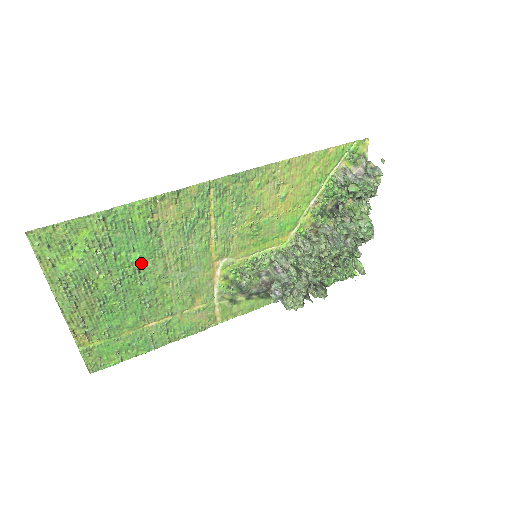
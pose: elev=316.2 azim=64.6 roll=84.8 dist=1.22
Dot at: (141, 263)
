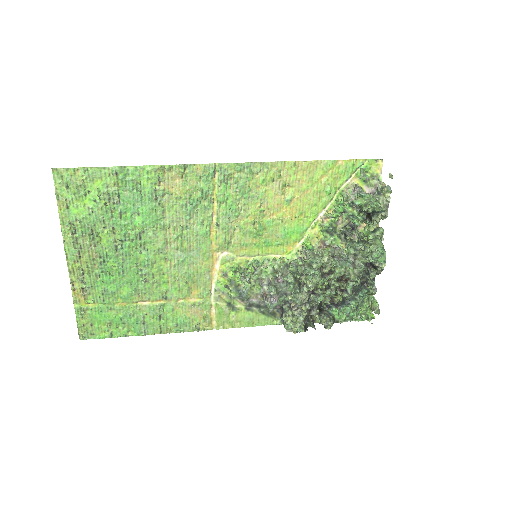
Dot at: (143, 229)
